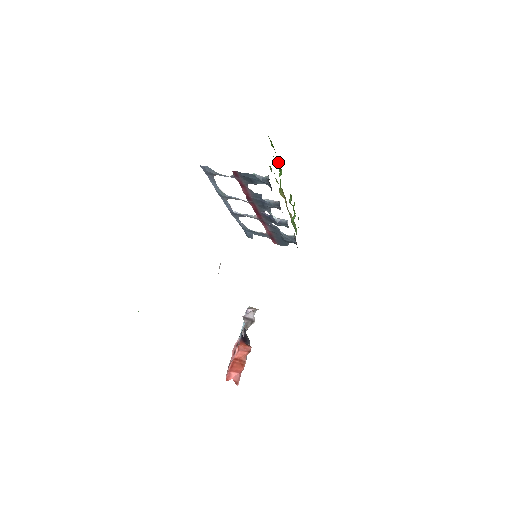
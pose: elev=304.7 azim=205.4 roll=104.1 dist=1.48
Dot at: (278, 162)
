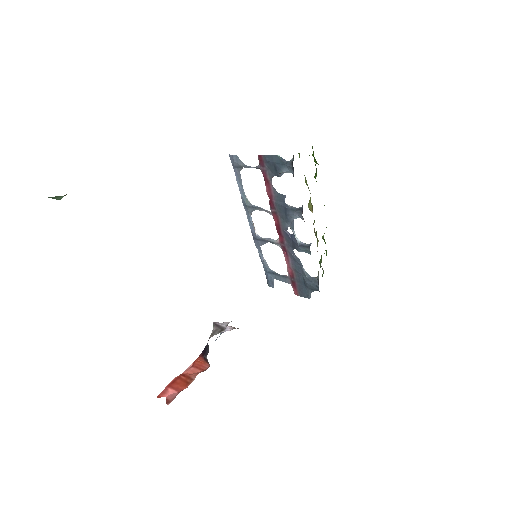
Dot at: (316, 175)
